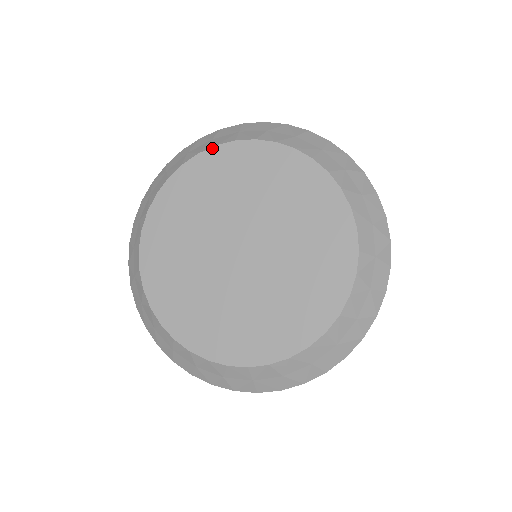
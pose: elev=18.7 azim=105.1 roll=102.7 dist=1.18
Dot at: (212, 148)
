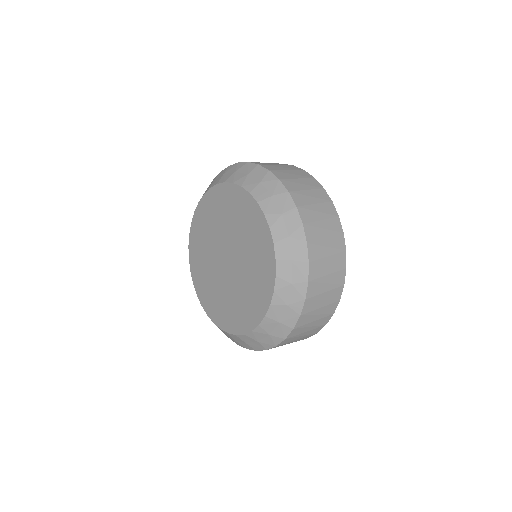
Dot at: (191, 226)
